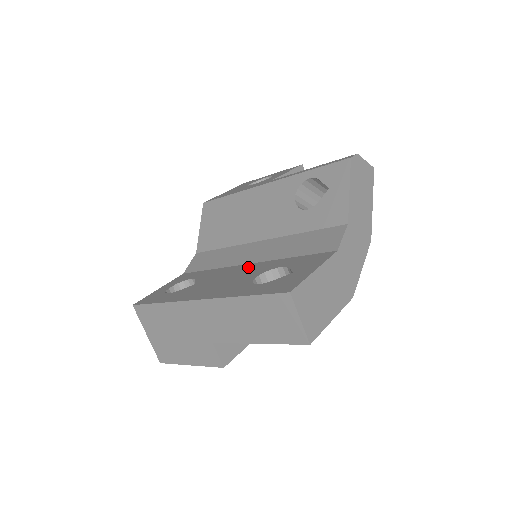
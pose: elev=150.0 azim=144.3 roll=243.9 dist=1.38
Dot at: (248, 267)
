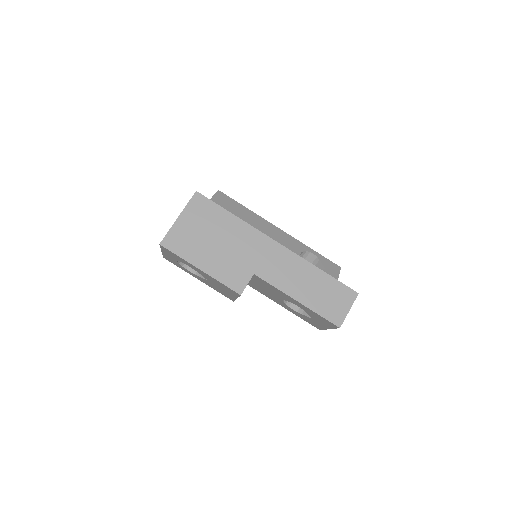
Dot at: occluded
